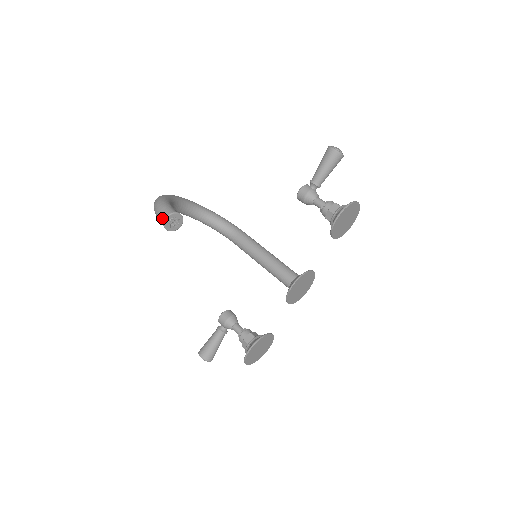
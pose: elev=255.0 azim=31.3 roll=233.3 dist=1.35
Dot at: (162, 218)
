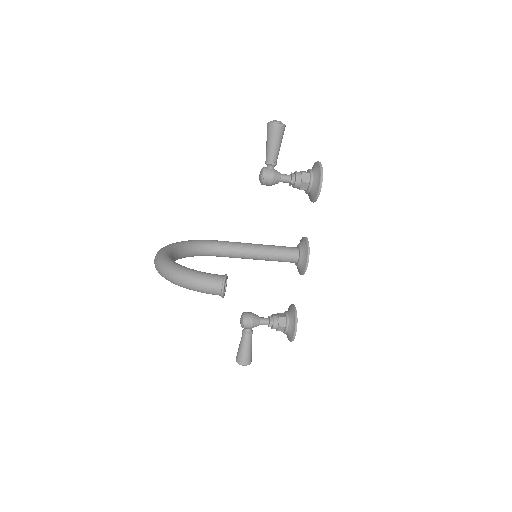
Dot at: (215, 291)
